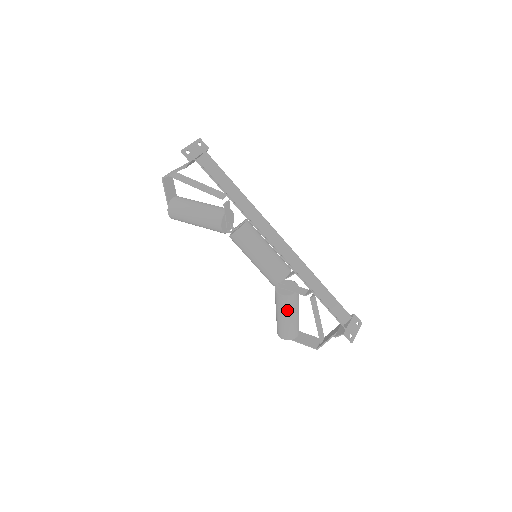
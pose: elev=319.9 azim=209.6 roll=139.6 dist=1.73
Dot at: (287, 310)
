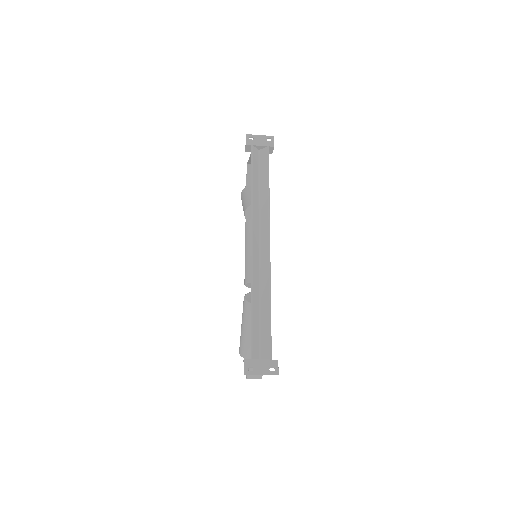
Dot at: (244, 318)
